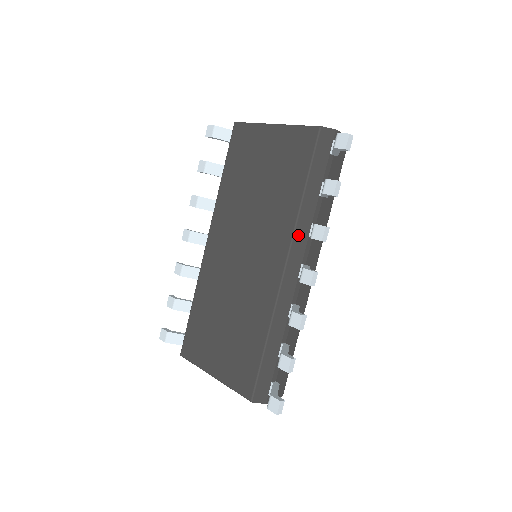
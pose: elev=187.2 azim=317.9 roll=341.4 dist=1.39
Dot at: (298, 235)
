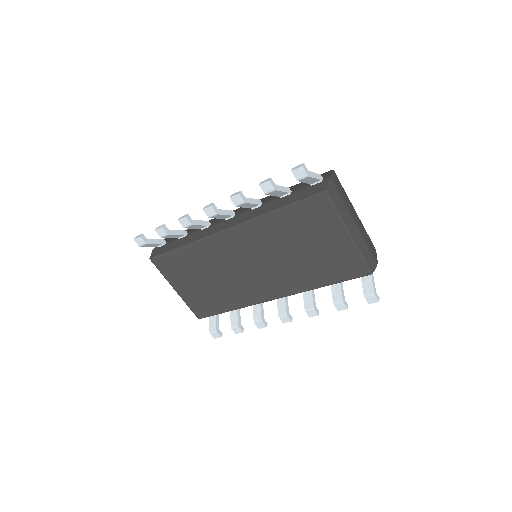
Dot at: occluded
